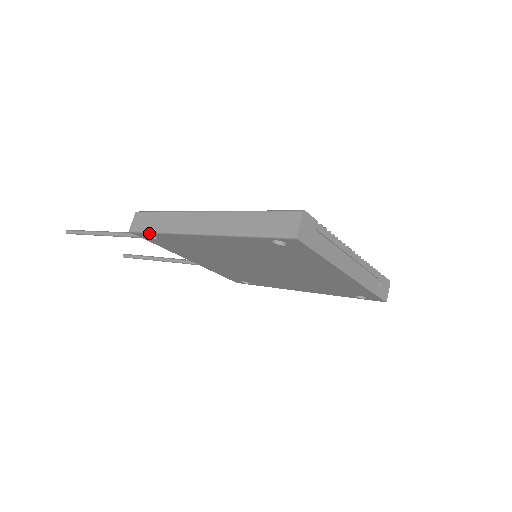
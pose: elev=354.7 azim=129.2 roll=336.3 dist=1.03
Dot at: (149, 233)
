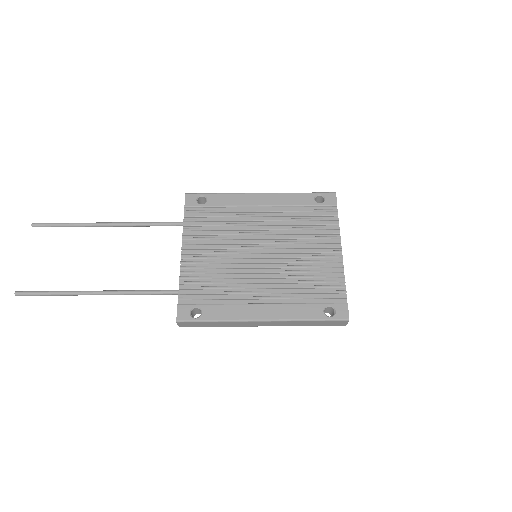
Dot at: (204, 326)
